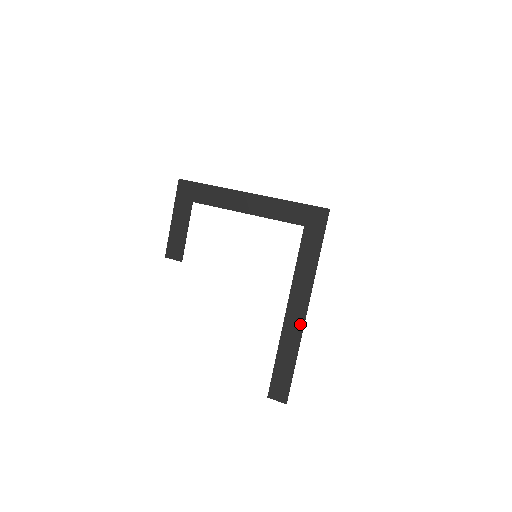
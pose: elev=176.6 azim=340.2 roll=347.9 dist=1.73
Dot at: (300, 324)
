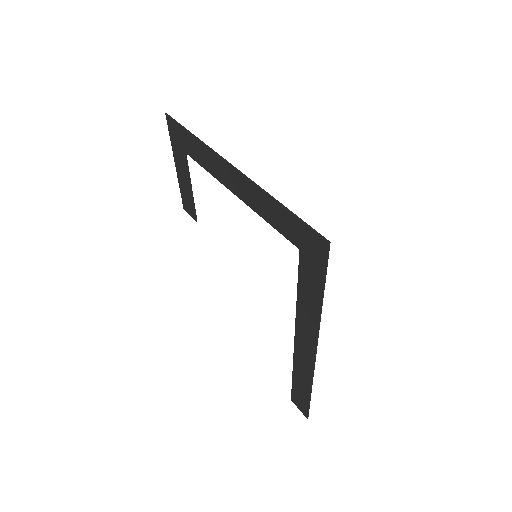
Dot at: (310, 362)
